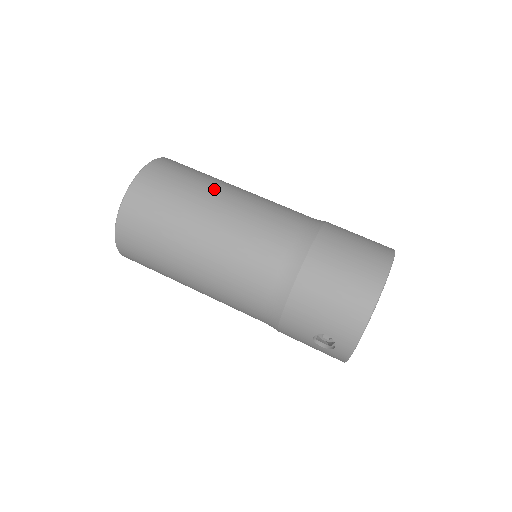
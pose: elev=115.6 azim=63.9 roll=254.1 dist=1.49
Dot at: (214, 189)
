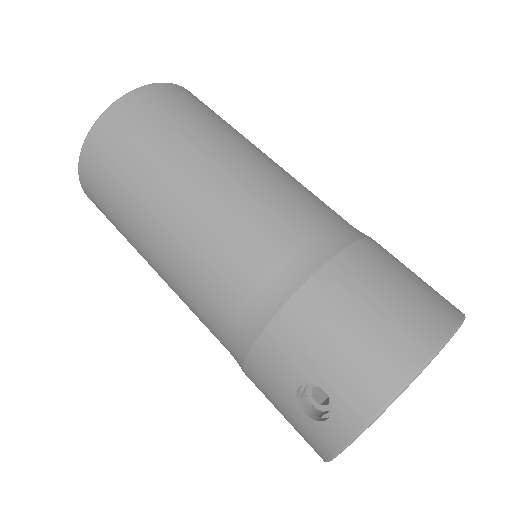
Dot at: (242, 138)
